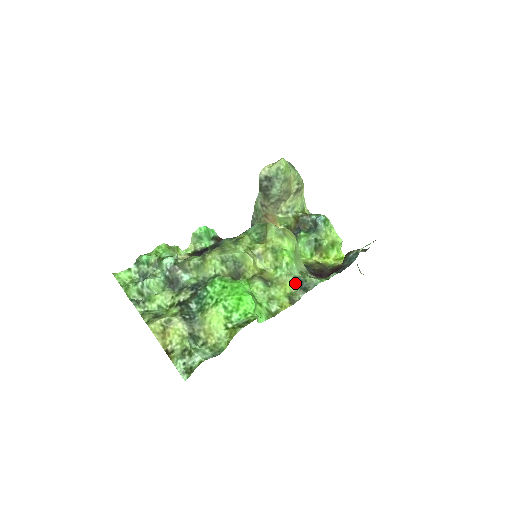
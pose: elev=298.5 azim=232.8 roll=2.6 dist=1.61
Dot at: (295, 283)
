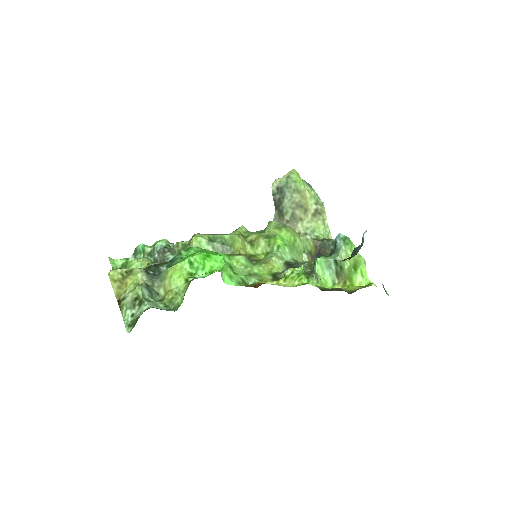
Dot at: (285, 266)
